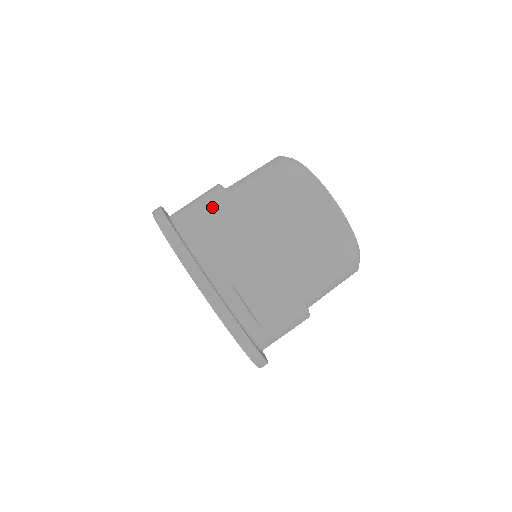
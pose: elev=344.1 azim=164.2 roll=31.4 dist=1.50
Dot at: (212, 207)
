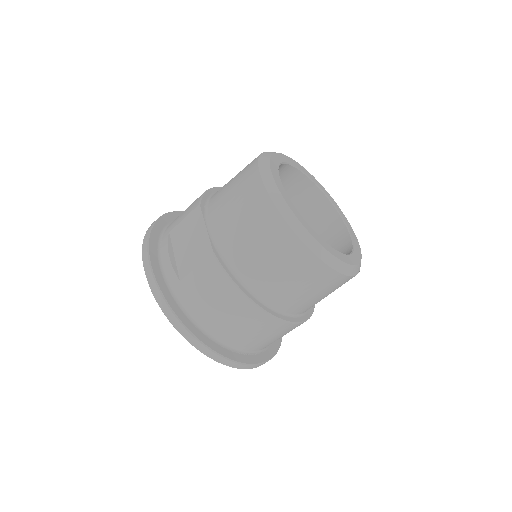
Dot at: occluded
